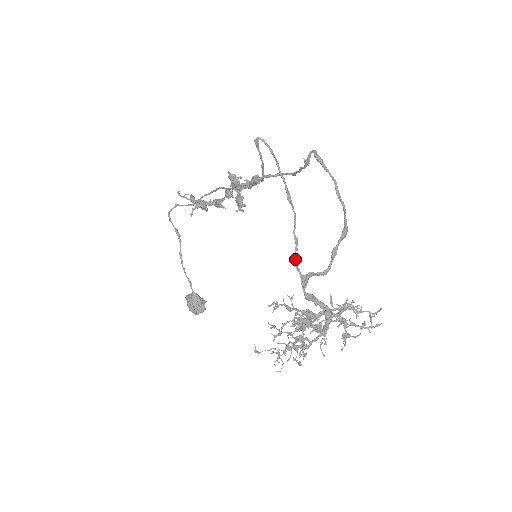
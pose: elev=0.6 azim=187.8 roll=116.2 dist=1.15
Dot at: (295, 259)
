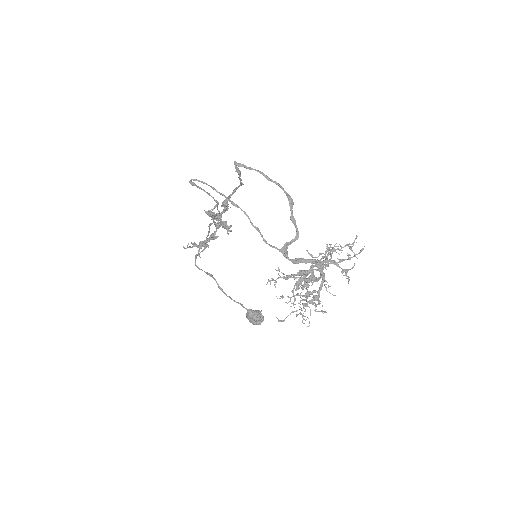
Dot at: (266, 242)
